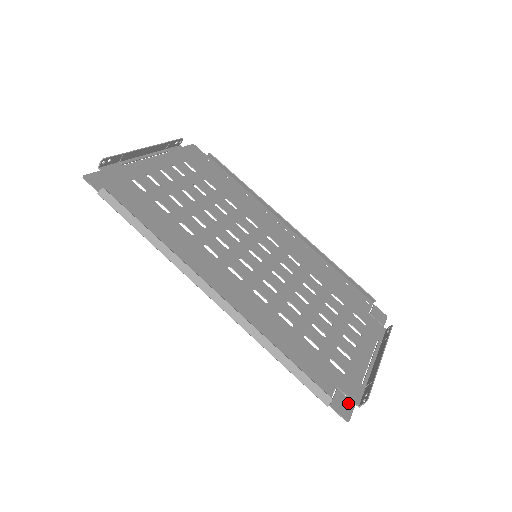
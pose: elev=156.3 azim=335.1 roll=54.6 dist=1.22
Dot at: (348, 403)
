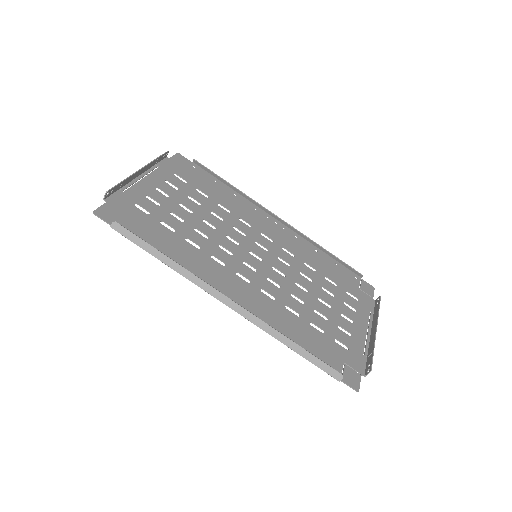
Dot at: (355, 375)
